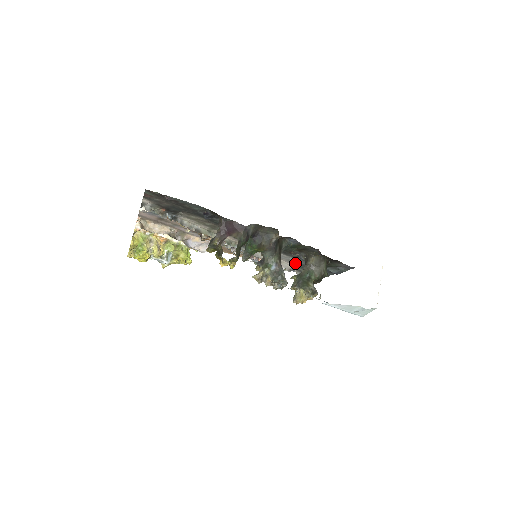
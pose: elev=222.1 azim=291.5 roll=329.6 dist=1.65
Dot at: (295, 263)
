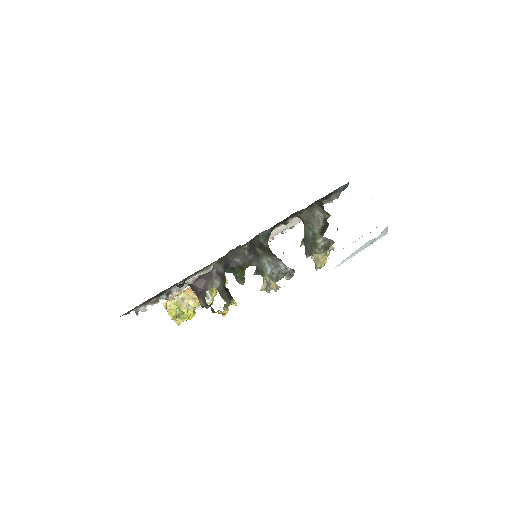
Dot at: occluded
